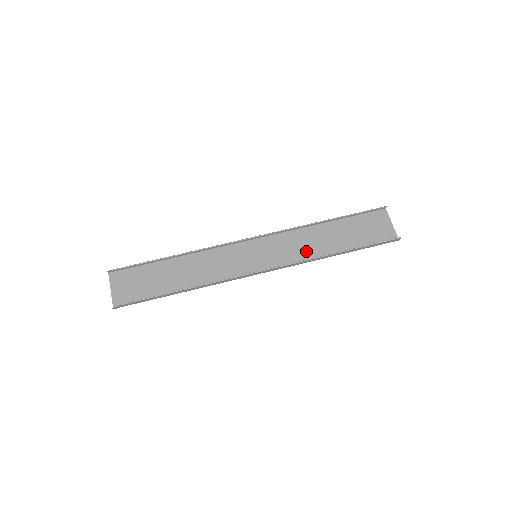
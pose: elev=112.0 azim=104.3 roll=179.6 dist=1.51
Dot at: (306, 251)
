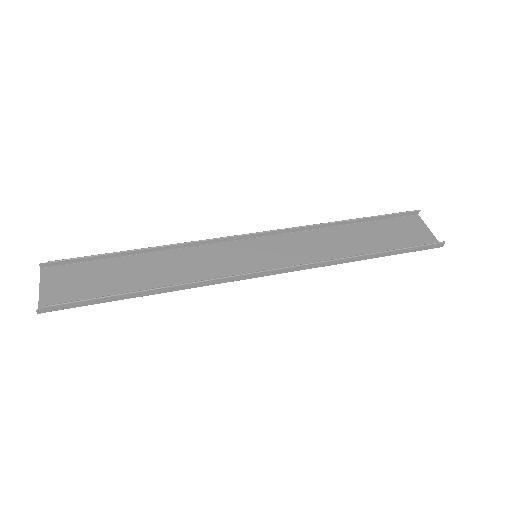
Dot at: (324, 253)
